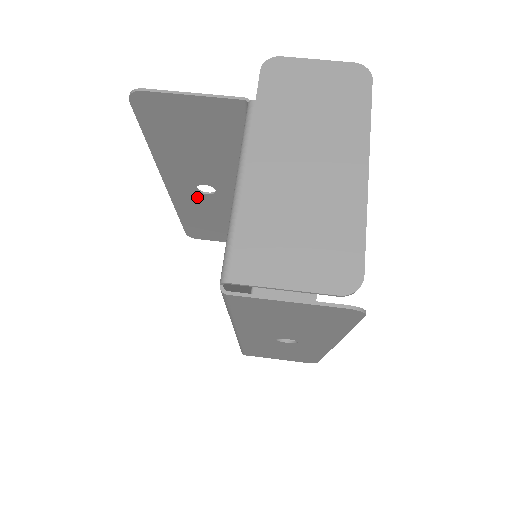
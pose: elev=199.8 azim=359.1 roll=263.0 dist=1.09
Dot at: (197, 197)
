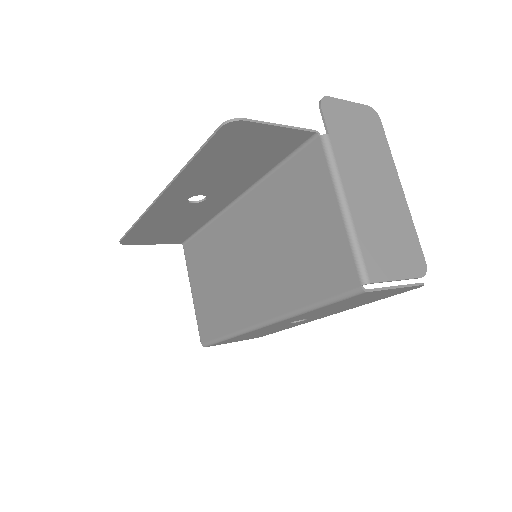
Dot at: (179, 206)
